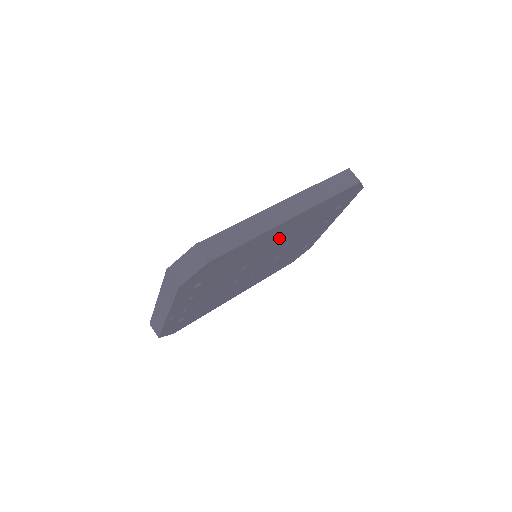
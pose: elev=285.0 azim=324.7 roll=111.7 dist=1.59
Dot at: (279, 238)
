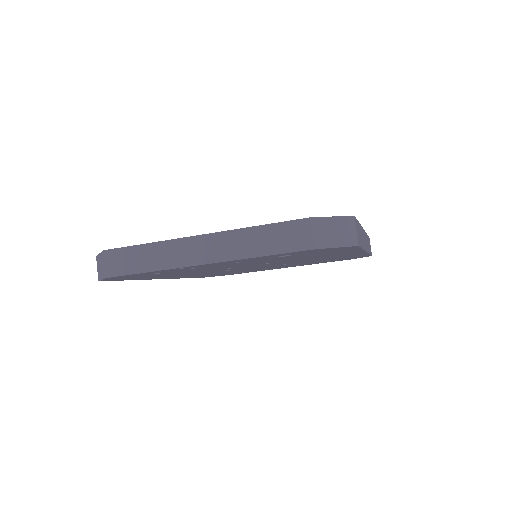
Dot at: (317, 258)
